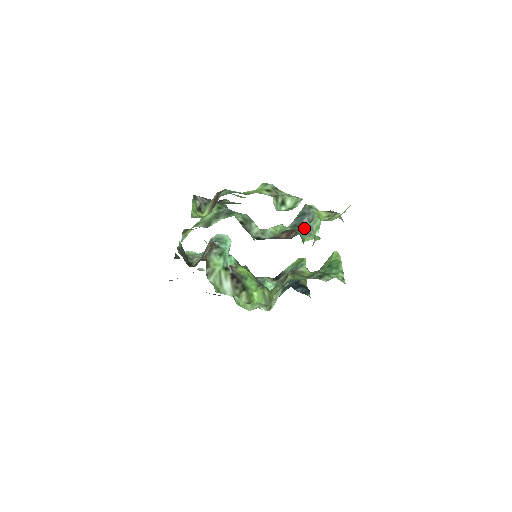
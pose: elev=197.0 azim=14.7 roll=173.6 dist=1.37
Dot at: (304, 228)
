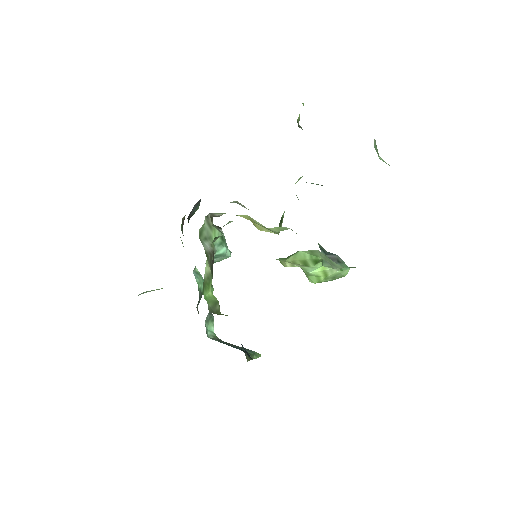
Dot at: occluded
